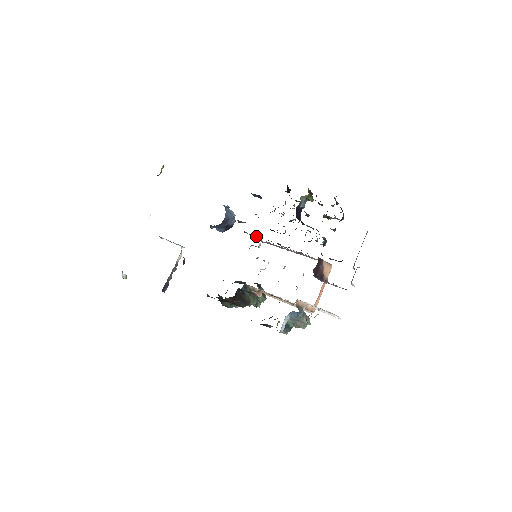
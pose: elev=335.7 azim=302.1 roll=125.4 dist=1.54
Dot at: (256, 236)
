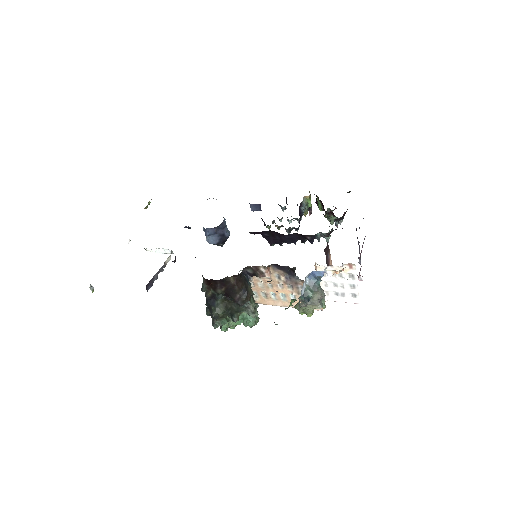
Dot at: occluded
